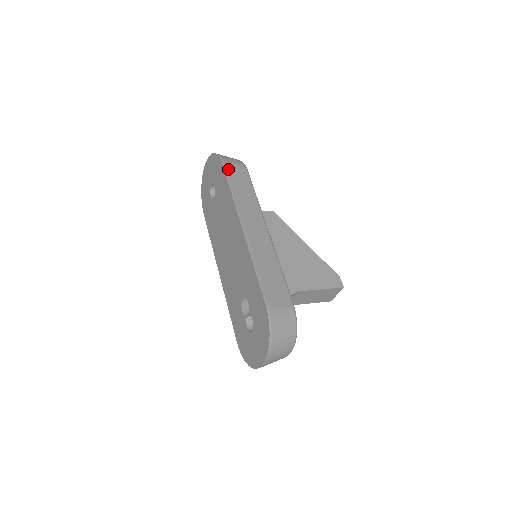
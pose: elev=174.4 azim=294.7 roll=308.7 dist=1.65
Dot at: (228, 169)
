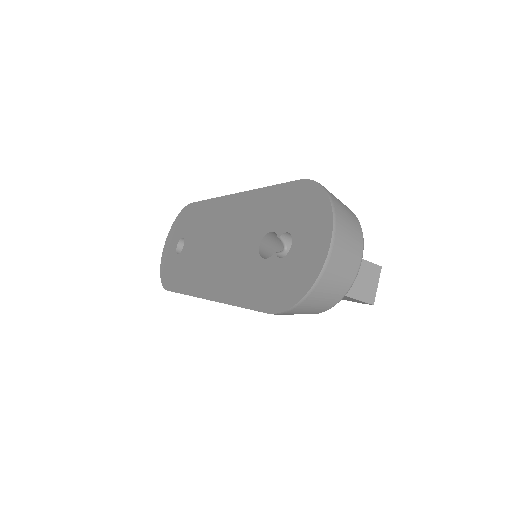
Dot at: occluded
